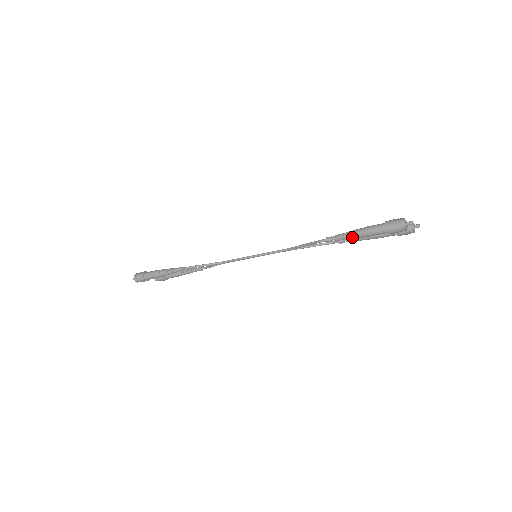
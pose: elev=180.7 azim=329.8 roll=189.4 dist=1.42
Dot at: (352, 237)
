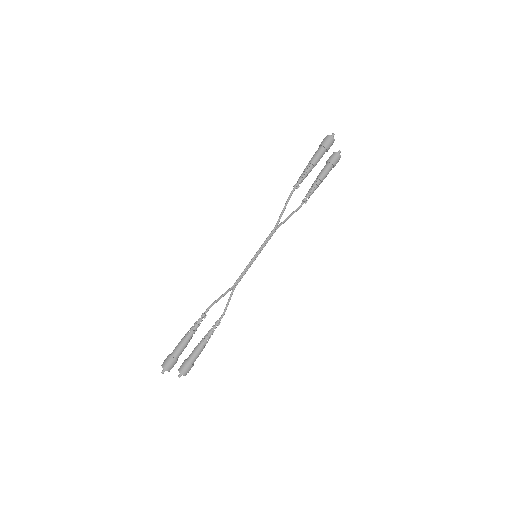
Dot at: (309, 172)
